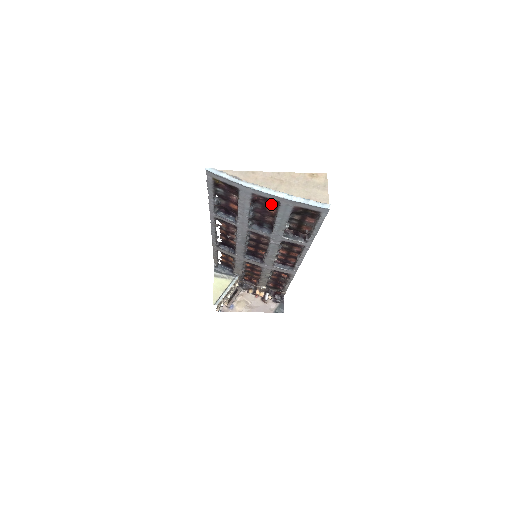
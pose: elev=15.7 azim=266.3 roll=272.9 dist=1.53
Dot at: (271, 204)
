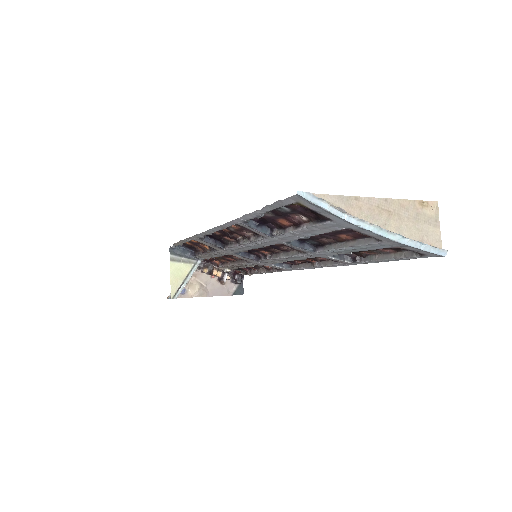
Dot at: (354, 234)
